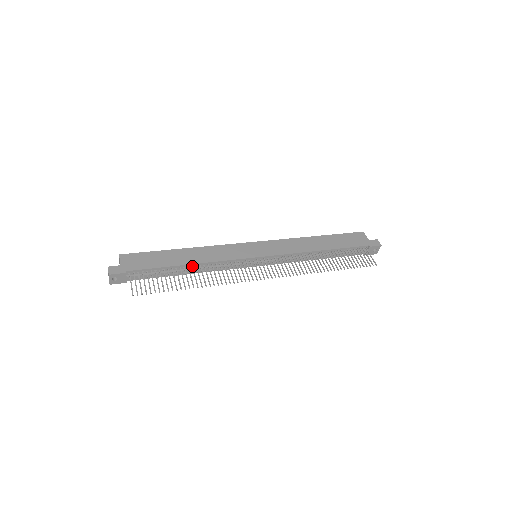
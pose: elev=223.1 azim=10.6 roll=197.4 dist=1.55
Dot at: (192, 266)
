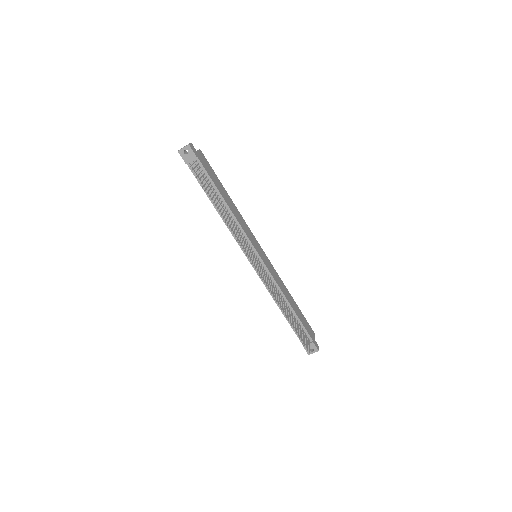
Dot at: (226, 207)
